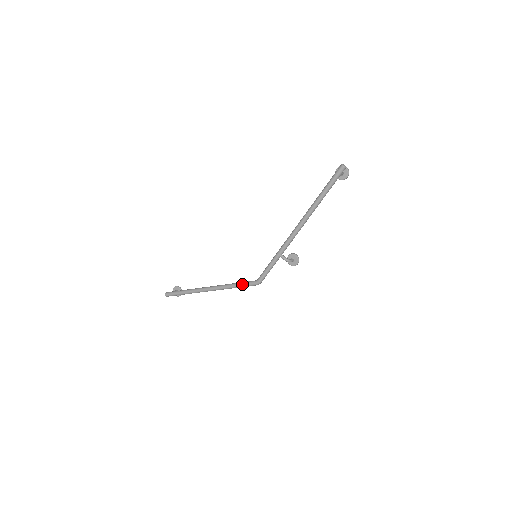
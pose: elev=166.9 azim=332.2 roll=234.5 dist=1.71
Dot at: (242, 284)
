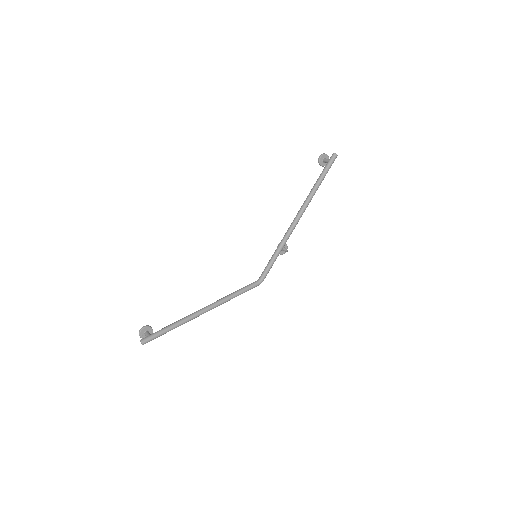
Dot at: (246, 290)
